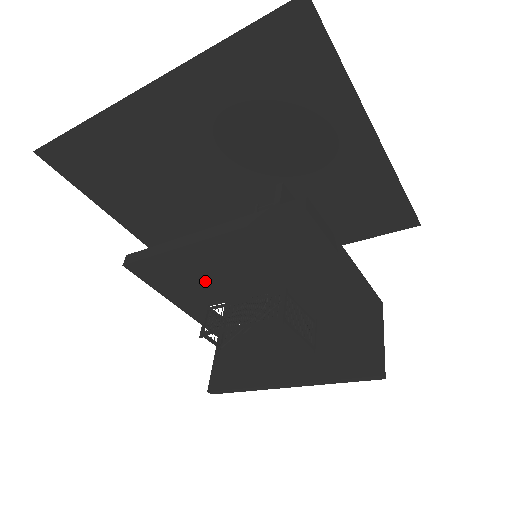
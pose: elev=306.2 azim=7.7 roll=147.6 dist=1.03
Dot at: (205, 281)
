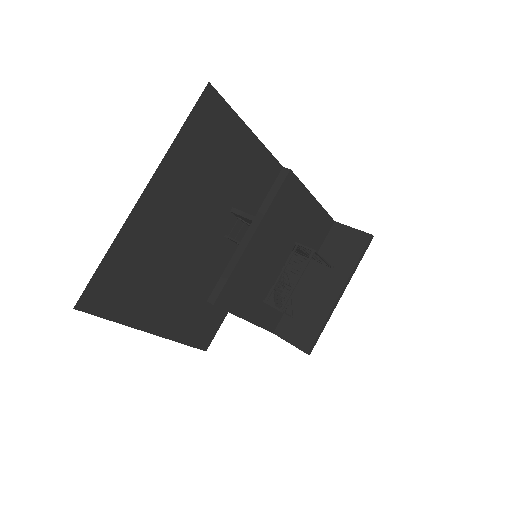
Dot at: (258, 276)
